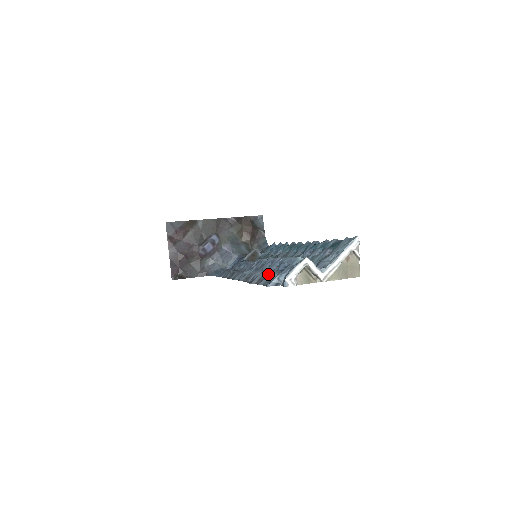
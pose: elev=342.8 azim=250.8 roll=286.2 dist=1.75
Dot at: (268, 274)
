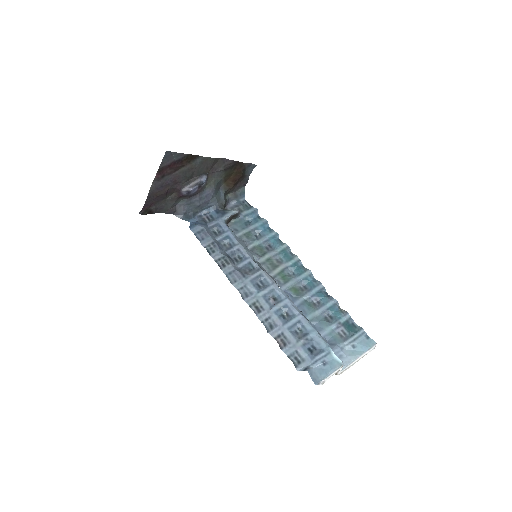
Dot at: (293, 340)
